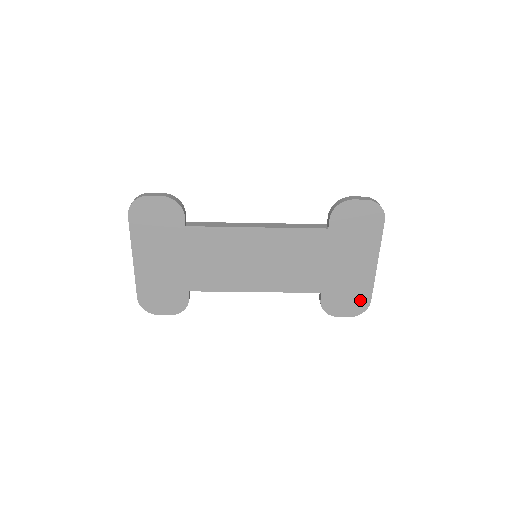
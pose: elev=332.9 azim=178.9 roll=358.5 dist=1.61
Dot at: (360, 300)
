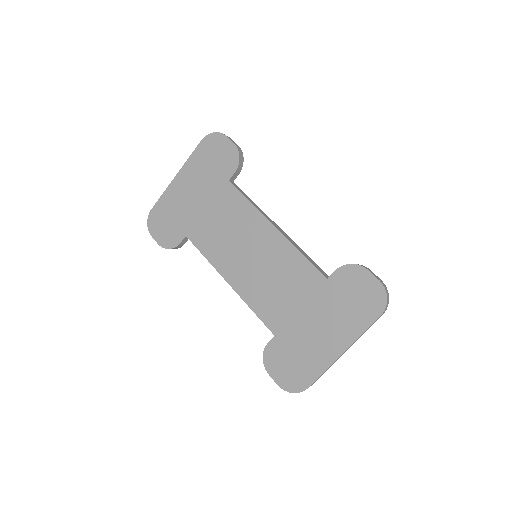
Dot at: (300, 377)
